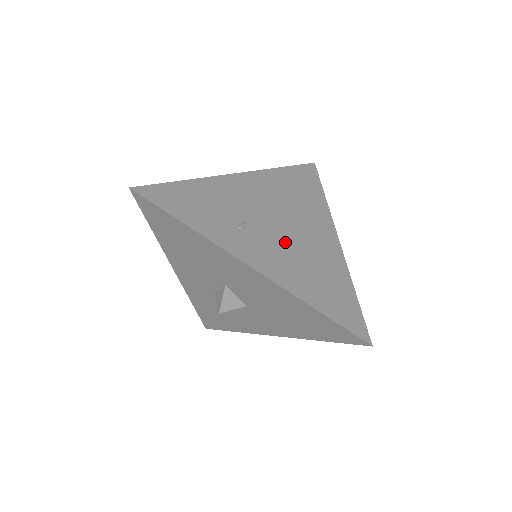
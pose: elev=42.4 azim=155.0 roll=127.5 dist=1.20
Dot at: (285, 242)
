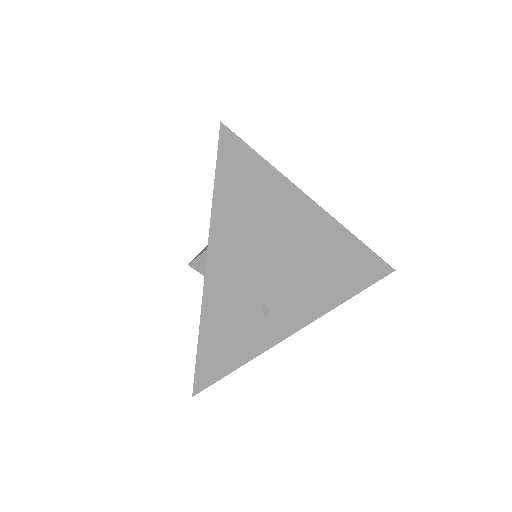
Dot at: (296, 278)
